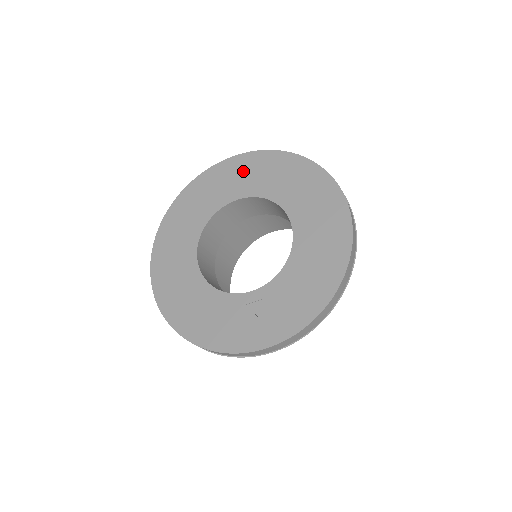
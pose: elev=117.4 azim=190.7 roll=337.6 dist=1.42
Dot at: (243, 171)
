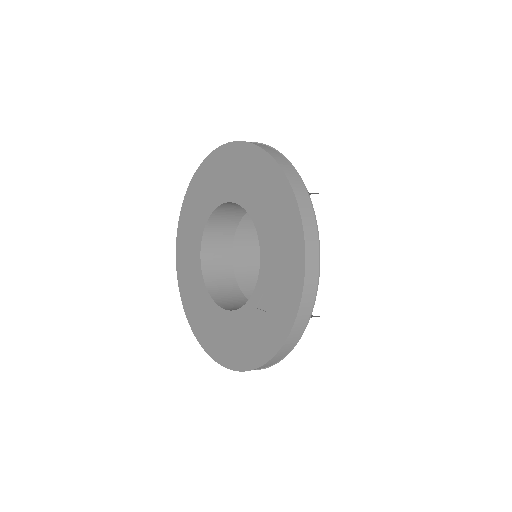
Dot at: (197, 196)
